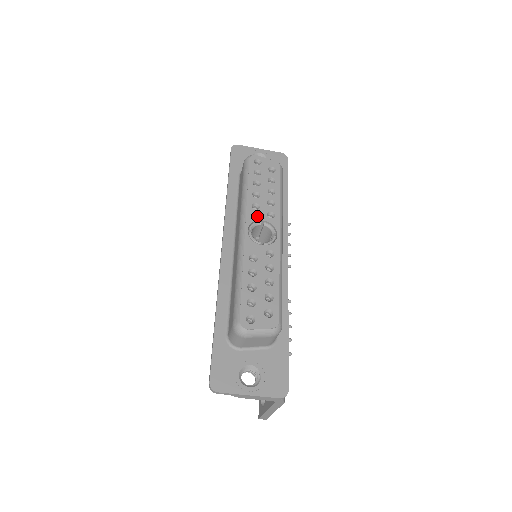
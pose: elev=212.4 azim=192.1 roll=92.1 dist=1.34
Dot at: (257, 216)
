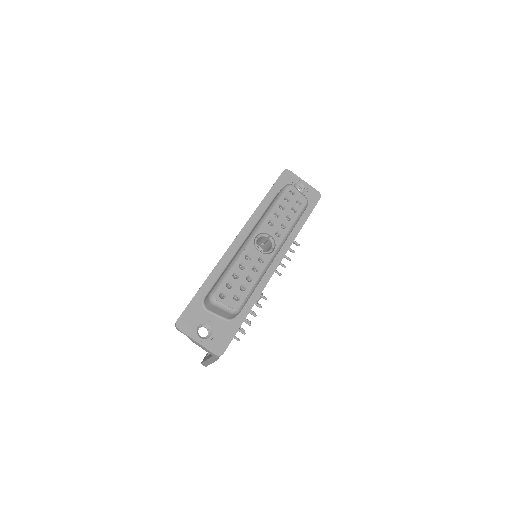
Dot at: (268, 230)
